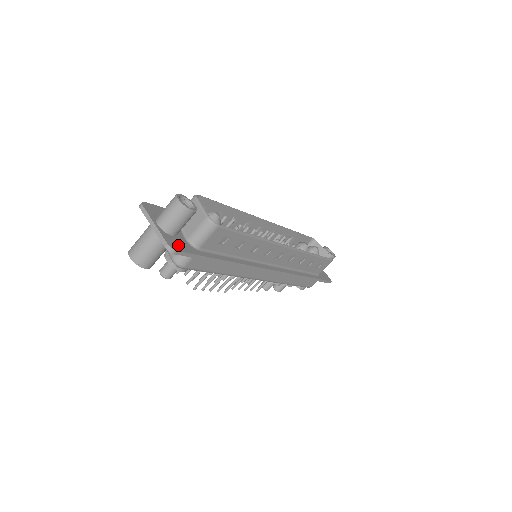
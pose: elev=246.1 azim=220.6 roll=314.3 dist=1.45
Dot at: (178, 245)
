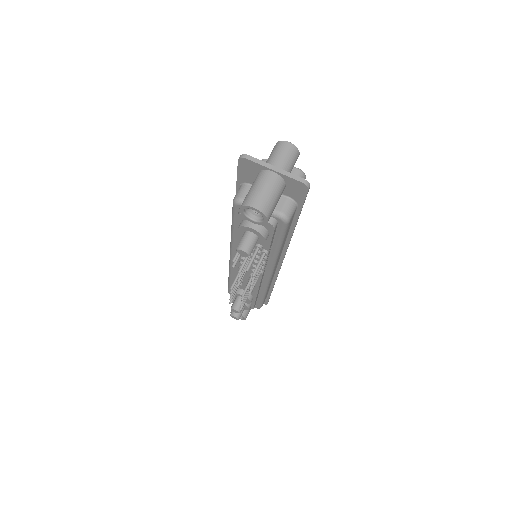
Dot at: (299, 187)
